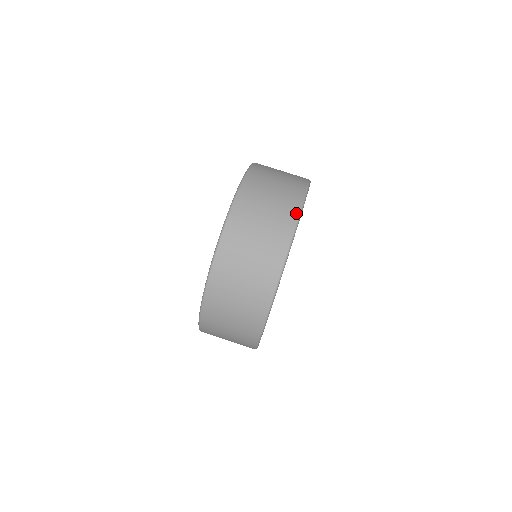
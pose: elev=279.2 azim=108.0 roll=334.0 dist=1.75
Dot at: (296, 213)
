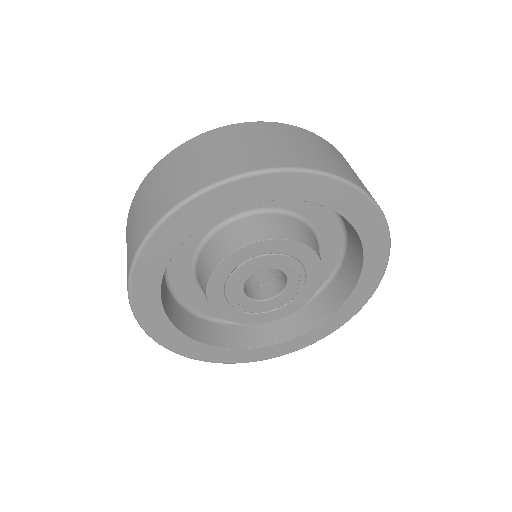
Dot at: (322, 168)
